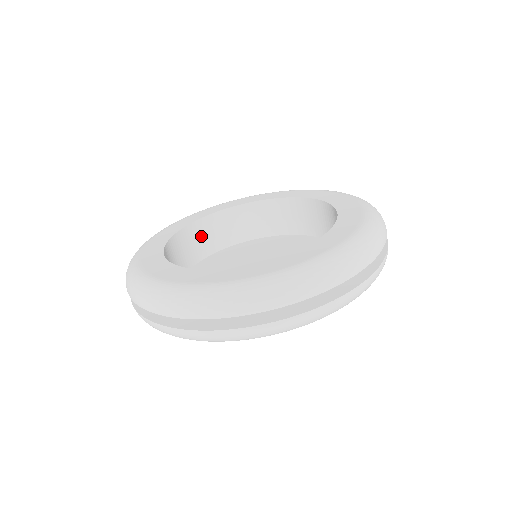
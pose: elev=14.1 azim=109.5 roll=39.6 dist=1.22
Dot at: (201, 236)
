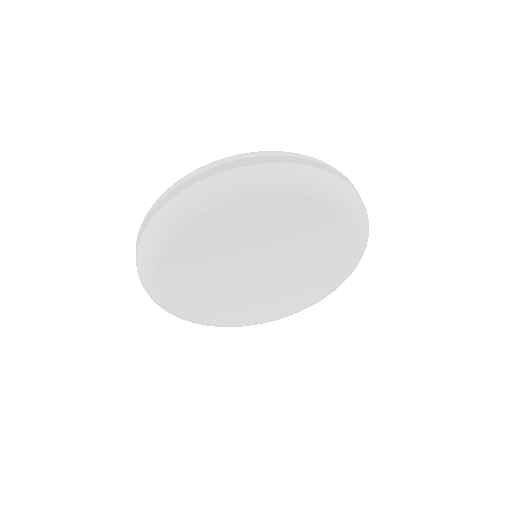
Dot at: occluded
